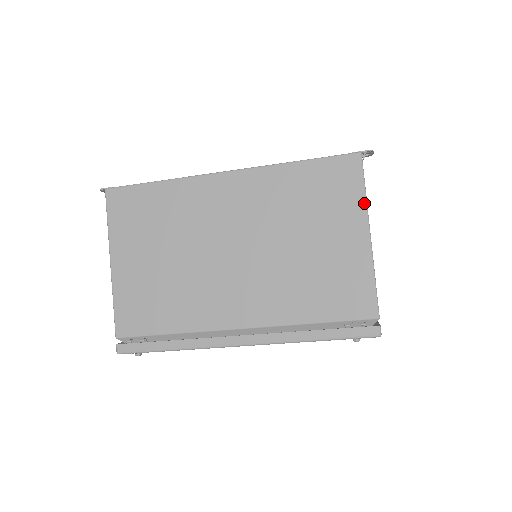
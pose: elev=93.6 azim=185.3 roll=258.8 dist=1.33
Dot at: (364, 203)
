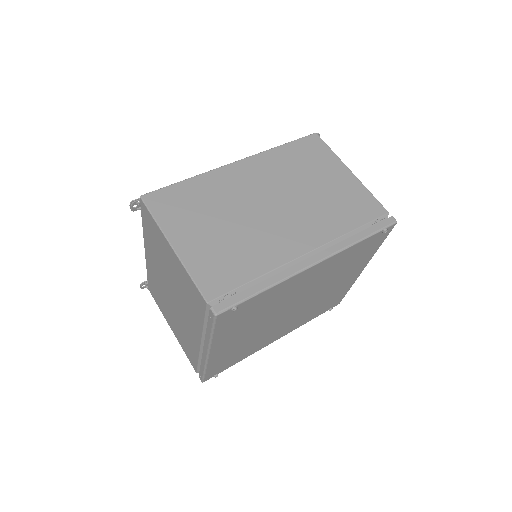
Dot at: (336, 156)
